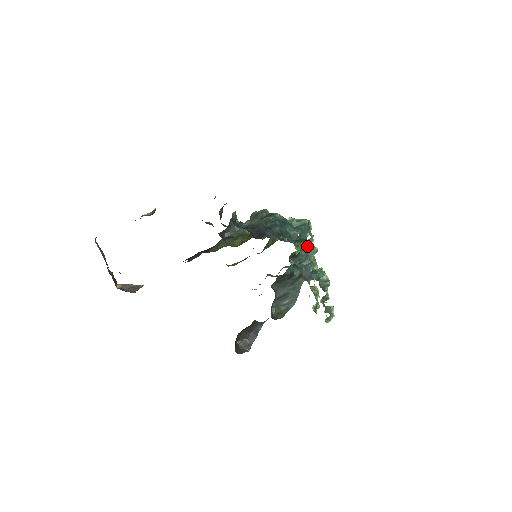
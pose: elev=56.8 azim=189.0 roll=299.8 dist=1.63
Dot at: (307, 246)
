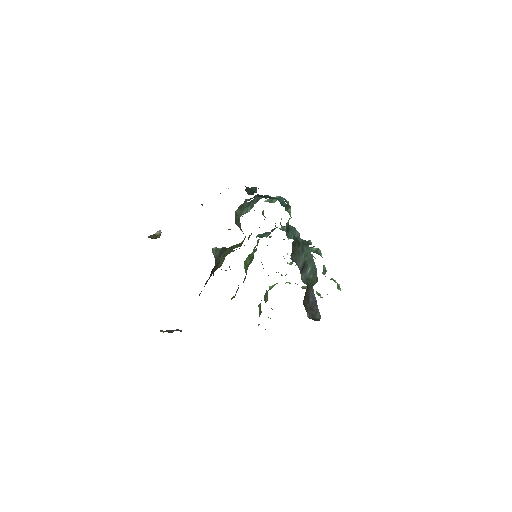
Dot at: (285, 231)
